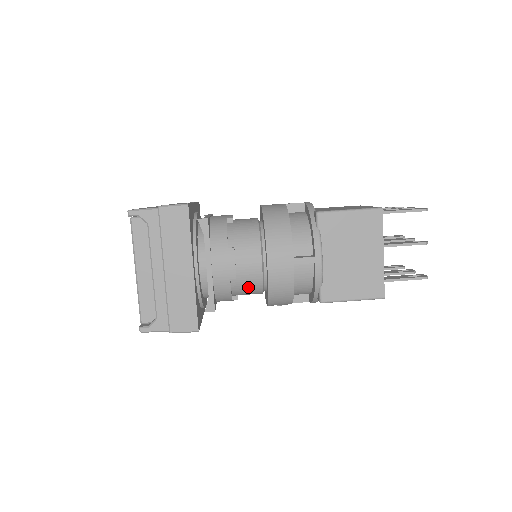
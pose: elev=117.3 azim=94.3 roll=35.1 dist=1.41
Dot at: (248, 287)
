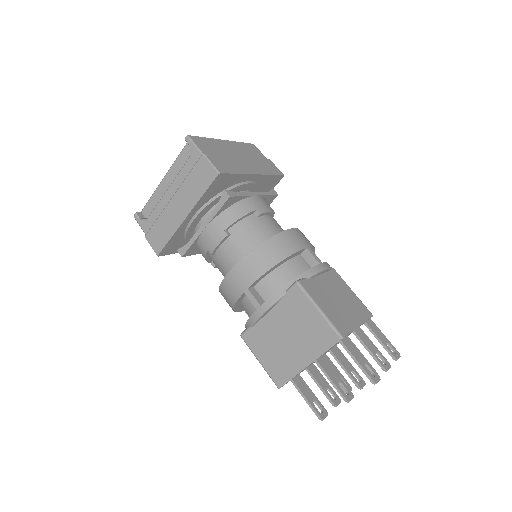
Dot at: (219, 268)
